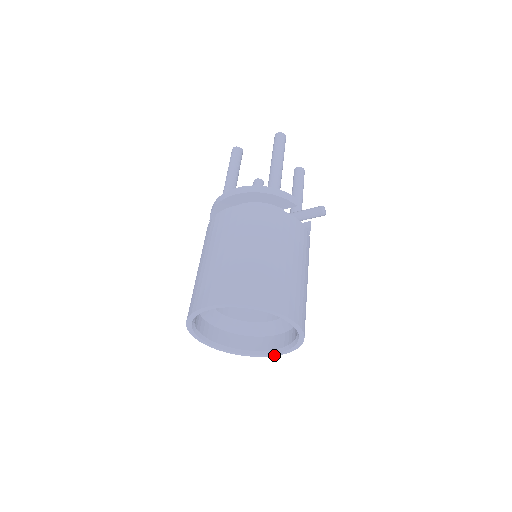
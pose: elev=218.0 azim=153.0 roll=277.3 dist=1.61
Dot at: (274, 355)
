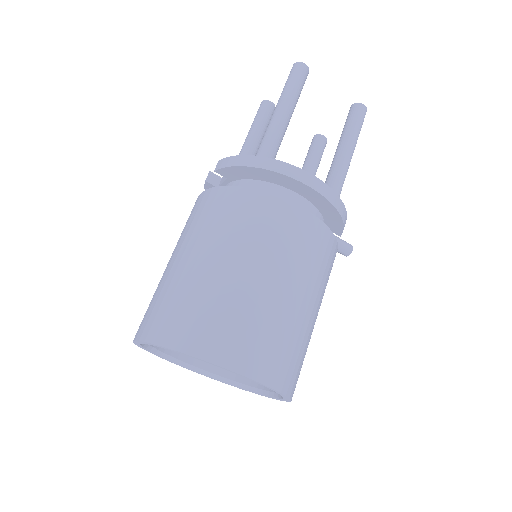
Dot at: (195, 371)
